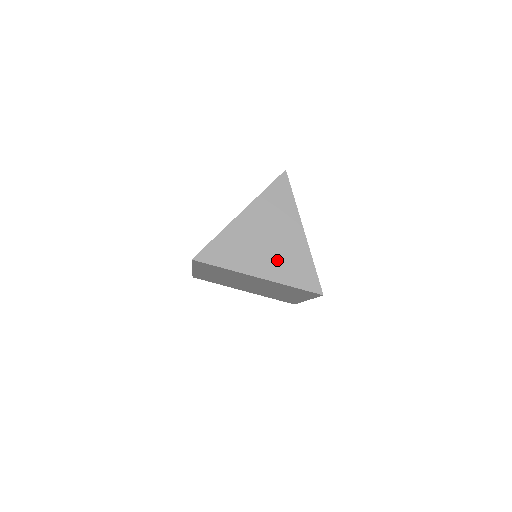
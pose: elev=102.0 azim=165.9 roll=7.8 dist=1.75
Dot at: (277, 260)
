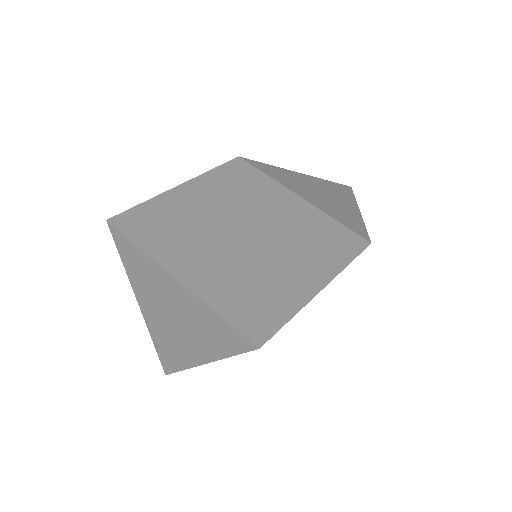
Dot at: (195, 334)
